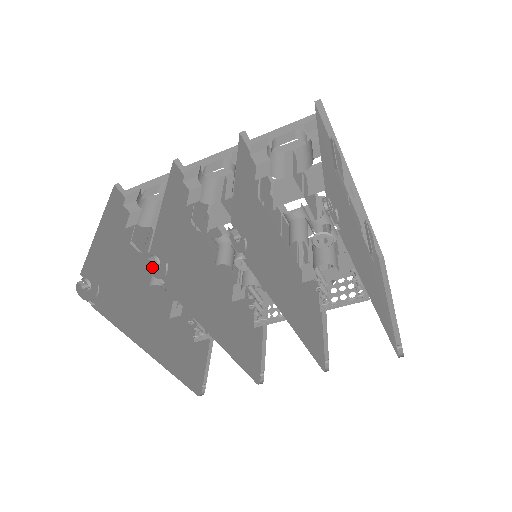
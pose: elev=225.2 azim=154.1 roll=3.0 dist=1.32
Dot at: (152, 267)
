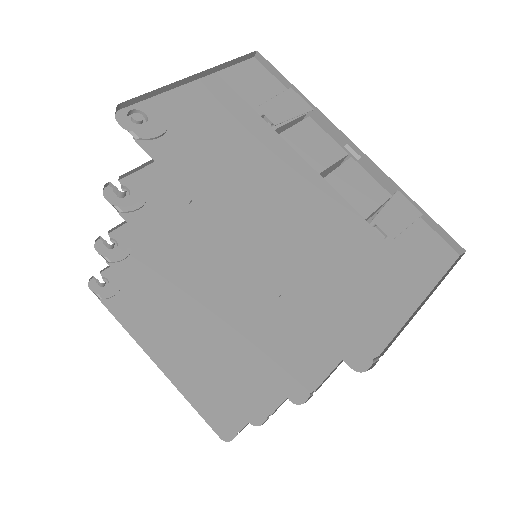
Dot at: (101, 246)
